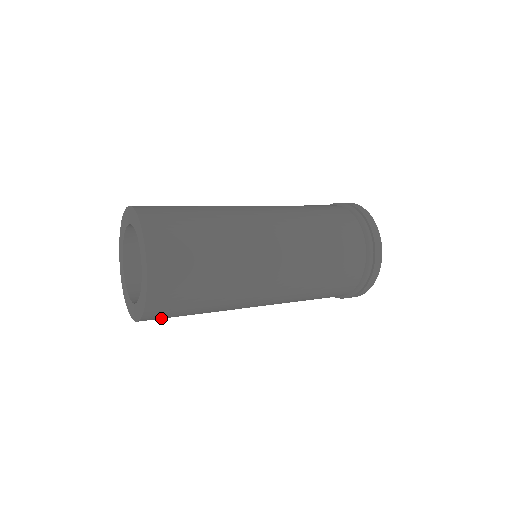
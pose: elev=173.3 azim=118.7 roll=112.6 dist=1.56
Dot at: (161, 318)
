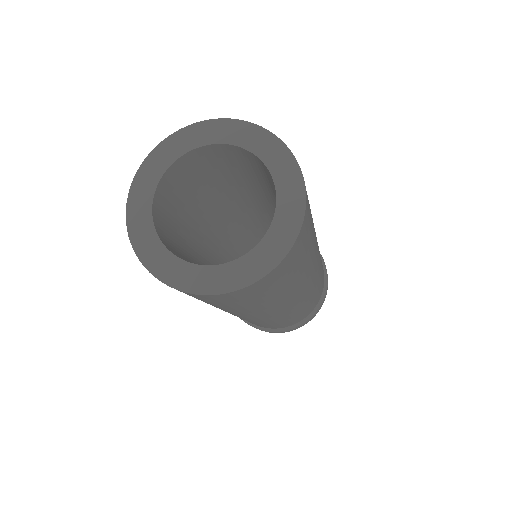
Dot at: (258, 290)
